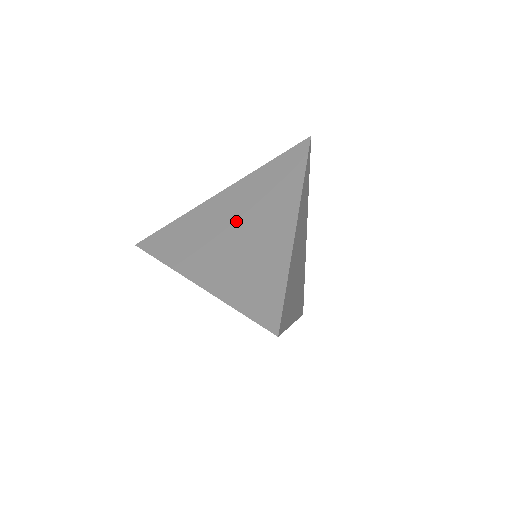
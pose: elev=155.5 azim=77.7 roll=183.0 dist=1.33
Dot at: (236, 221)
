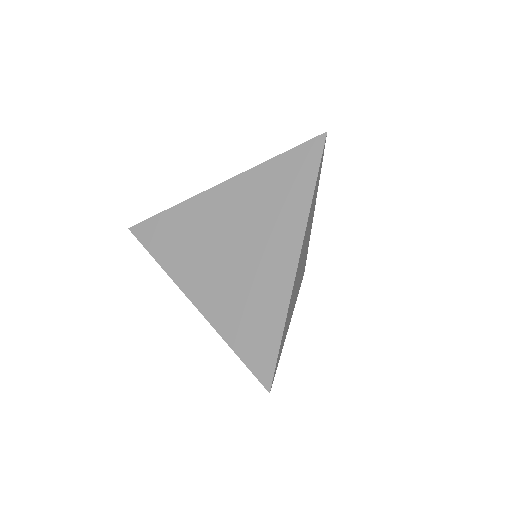
Dot at: (234, 235)
